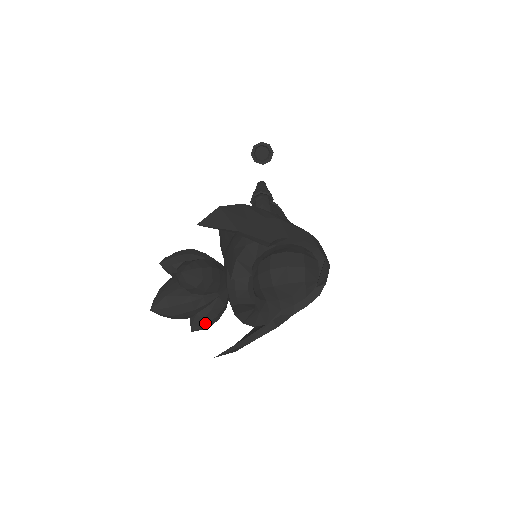
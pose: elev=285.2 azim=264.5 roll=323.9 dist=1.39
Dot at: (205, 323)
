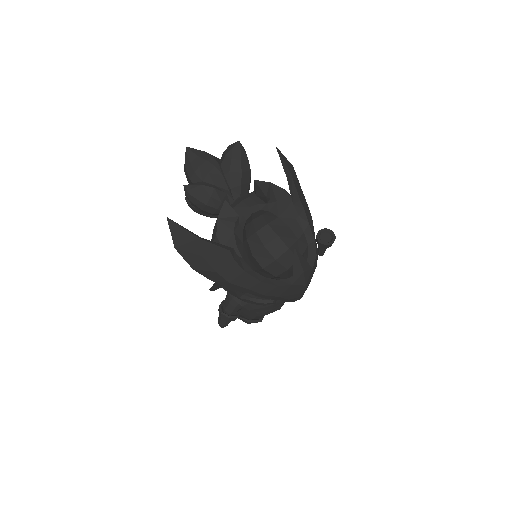
Dot at: (199, 190)
